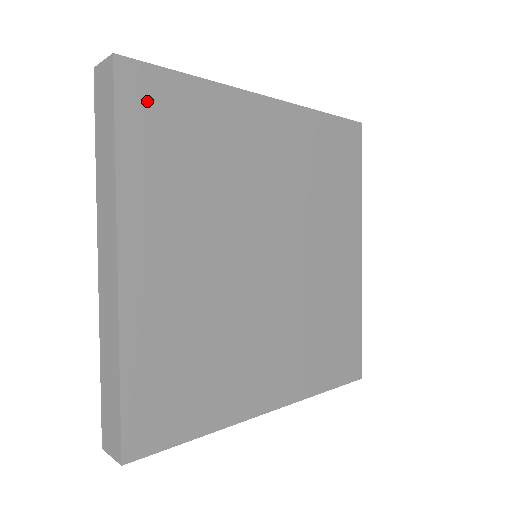
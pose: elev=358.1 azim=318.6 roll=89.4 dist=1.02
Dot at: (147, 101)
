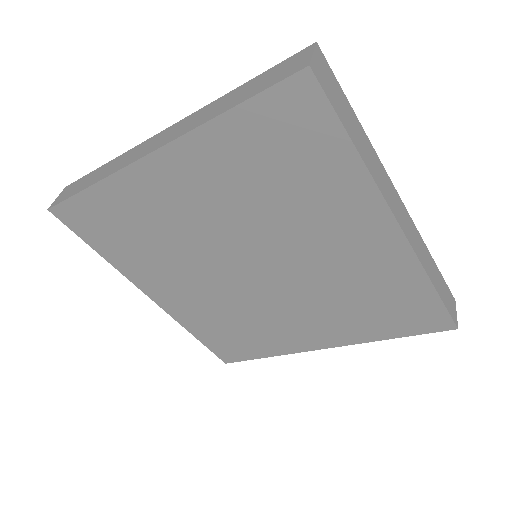
Dot at: (85, 222)
